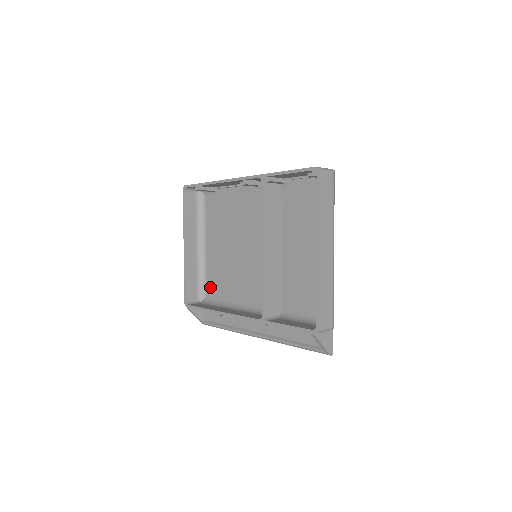
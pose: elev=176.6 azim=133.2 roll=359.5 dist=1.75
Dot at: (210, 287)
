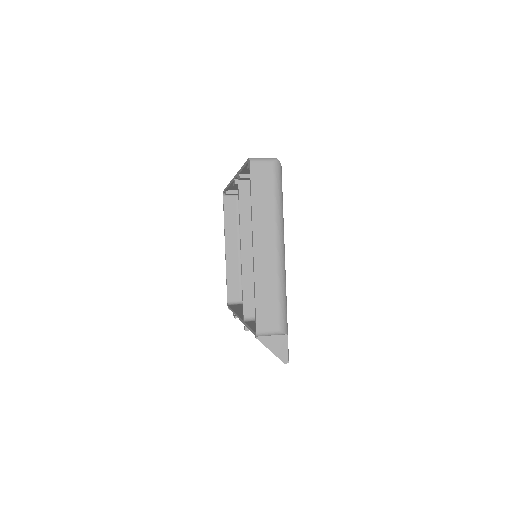
Dot at: occluded
